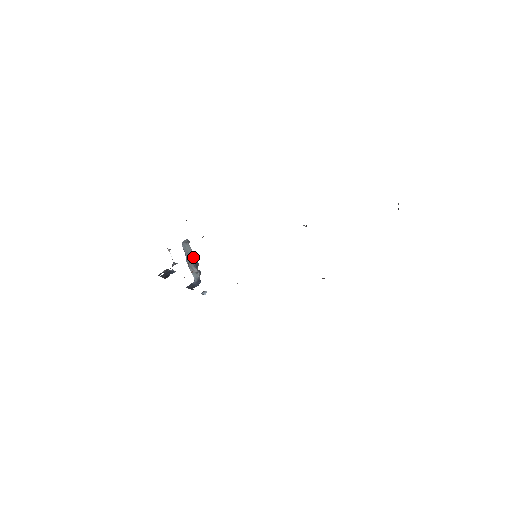
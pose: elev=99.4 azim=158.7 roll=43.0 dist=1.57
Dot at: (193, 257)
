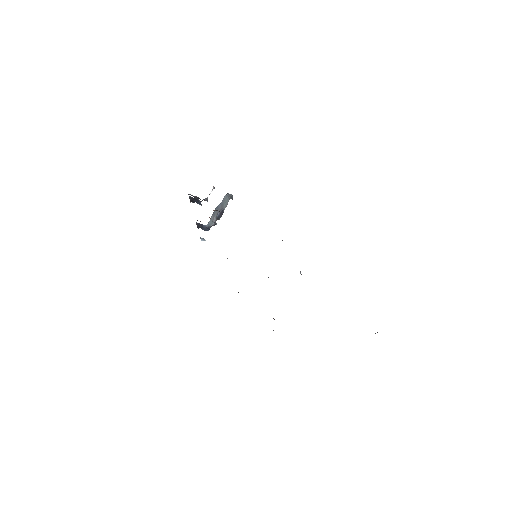
Dot at: (223, 210)
